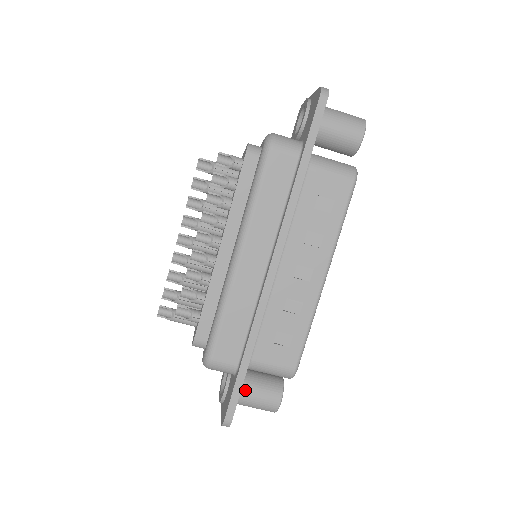
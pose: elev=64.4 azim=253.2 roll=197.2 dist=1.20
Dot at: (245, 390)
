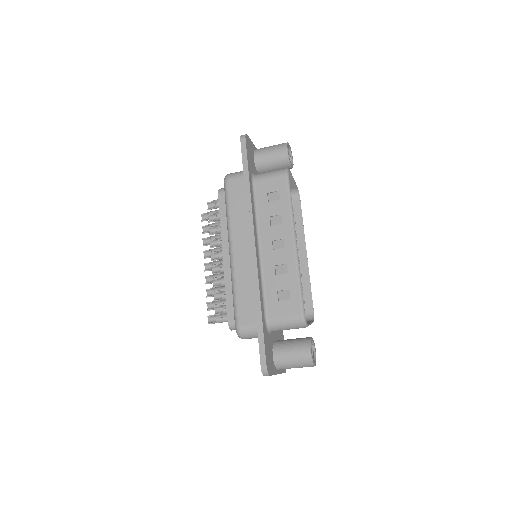
Dot at: (280, 351)
